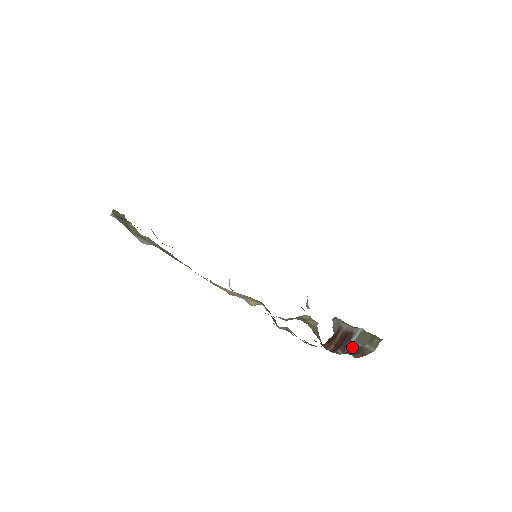
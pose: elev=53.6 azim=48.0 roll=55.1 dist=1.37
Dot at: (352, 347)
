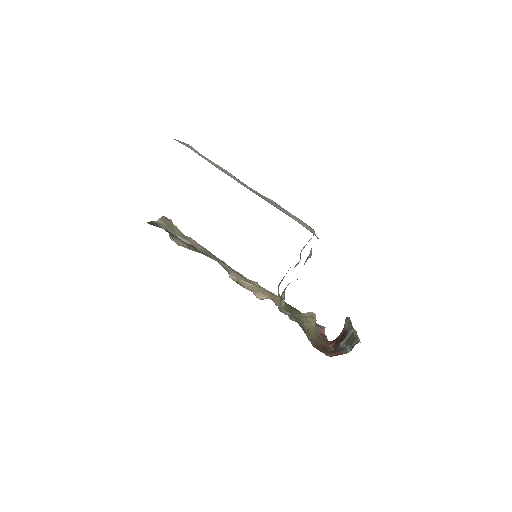
Dot at: (341, 346)
